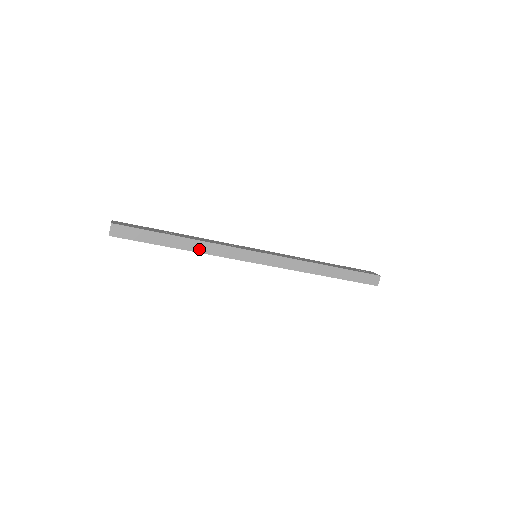
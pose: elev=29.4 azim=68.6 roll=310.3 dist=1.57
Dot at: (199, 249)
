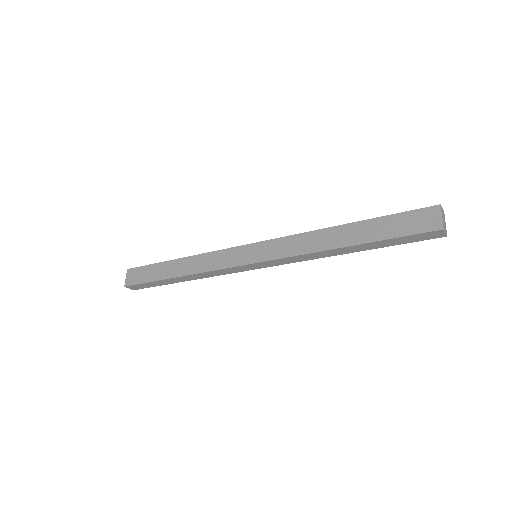
Dot at: (198, 277)
